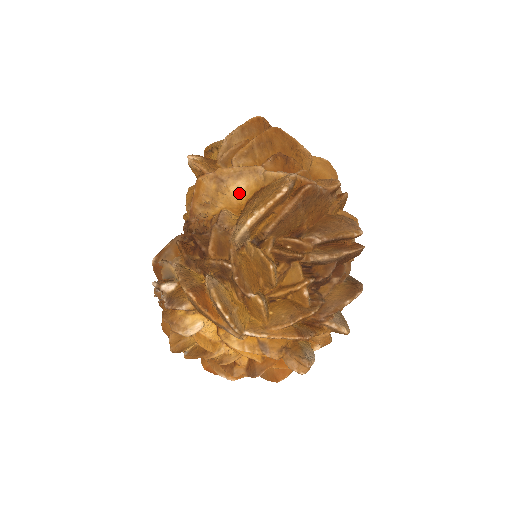
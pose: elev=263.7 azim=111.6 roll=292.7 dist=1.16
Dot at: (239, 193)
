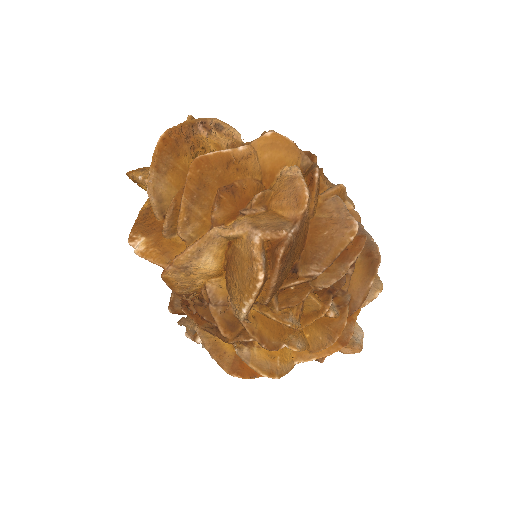
Dot at: (211, 266)
